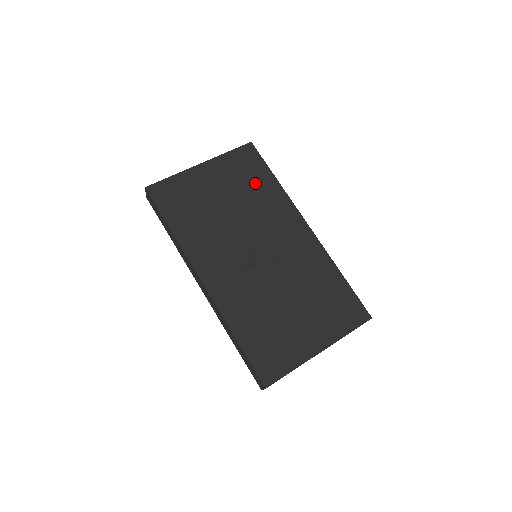
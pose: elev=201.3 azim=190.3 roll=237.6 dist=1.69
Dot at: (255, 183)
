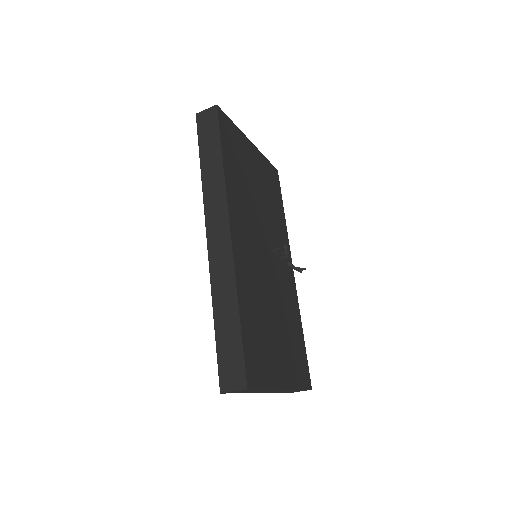
Dot at: (275, 200)
